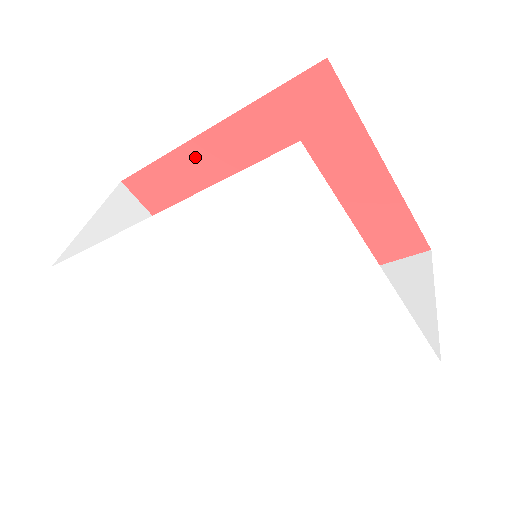
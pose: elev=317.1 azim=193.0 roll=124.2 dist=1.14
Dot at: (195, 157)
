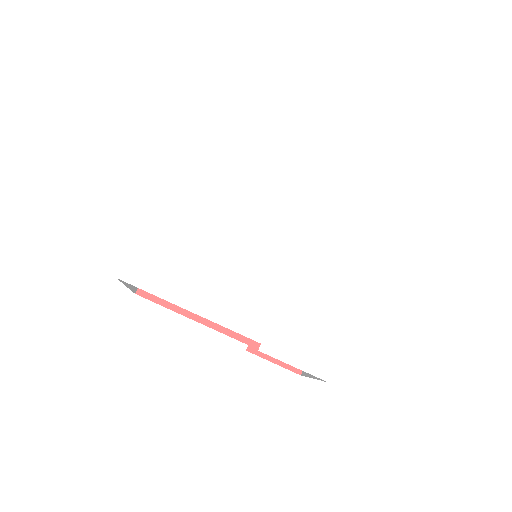
Dot at: occluded
